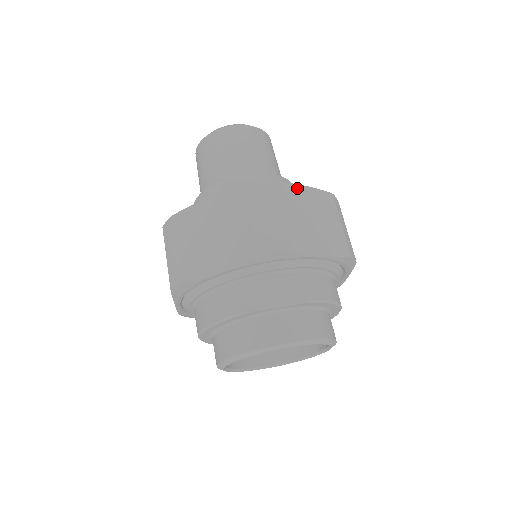
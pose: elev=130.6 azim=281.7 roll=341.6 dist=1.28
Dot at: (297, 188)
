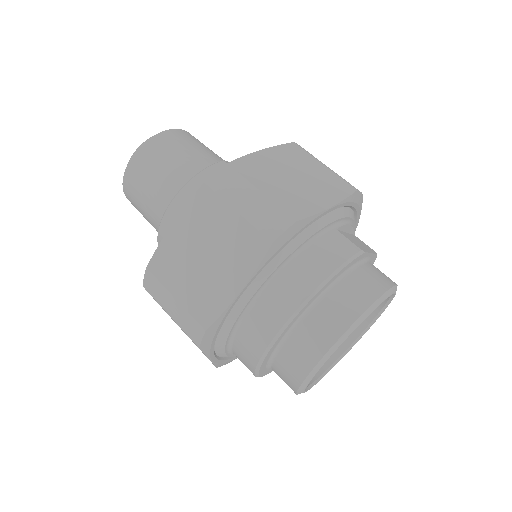
Dot at: occluded
